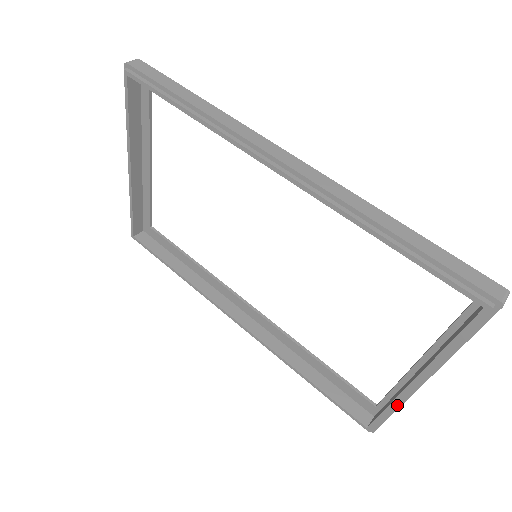
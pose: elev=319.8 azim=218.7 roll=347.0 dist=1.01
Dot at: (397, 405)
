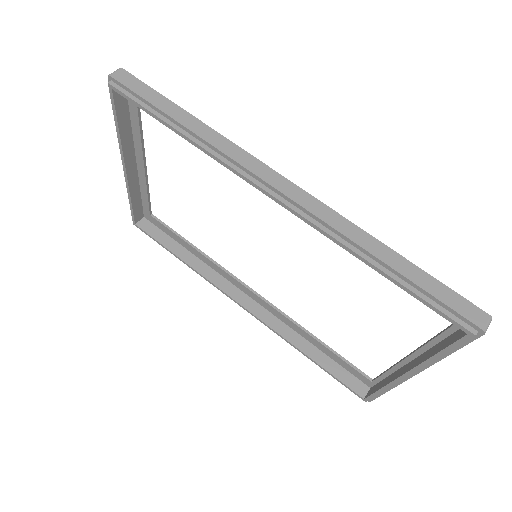
Dot at: (390, 387)
